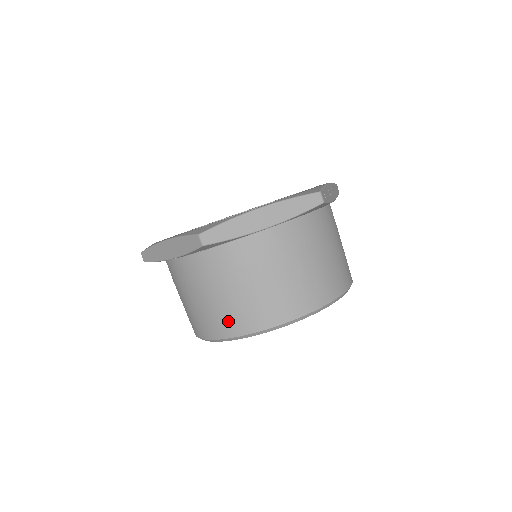
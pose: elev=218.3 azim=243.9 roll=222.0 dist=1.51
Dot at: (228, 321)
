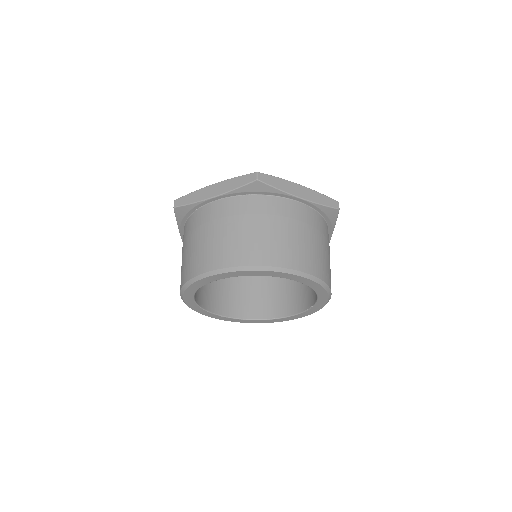
Dot at: (244, 251)
